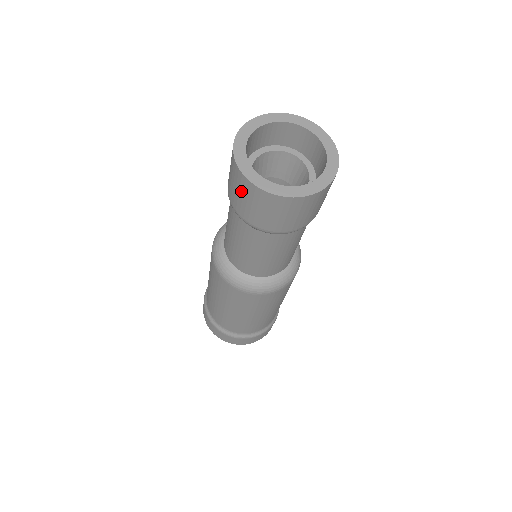
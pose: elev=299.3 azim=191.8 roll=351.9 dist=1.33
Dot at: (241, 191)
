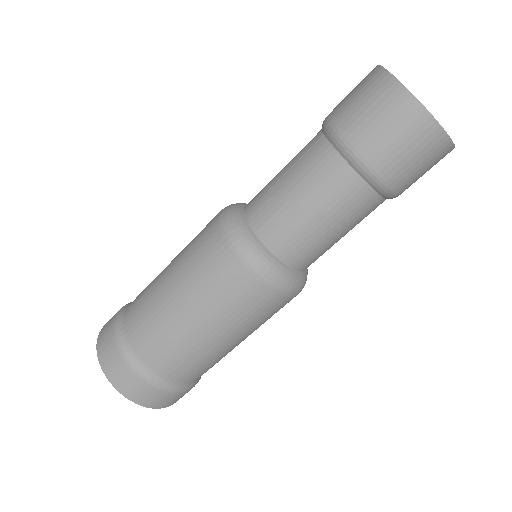
Dot at: (377, 103)
